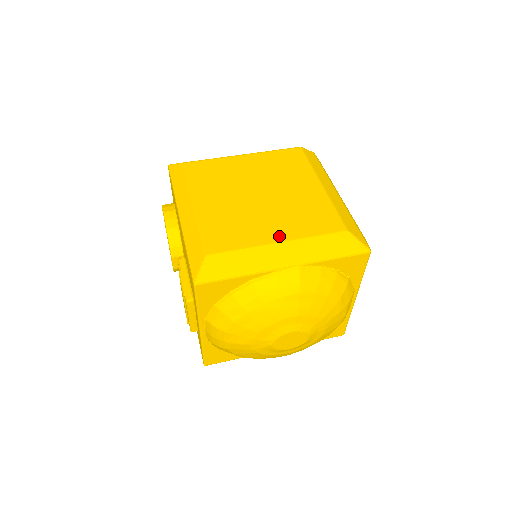
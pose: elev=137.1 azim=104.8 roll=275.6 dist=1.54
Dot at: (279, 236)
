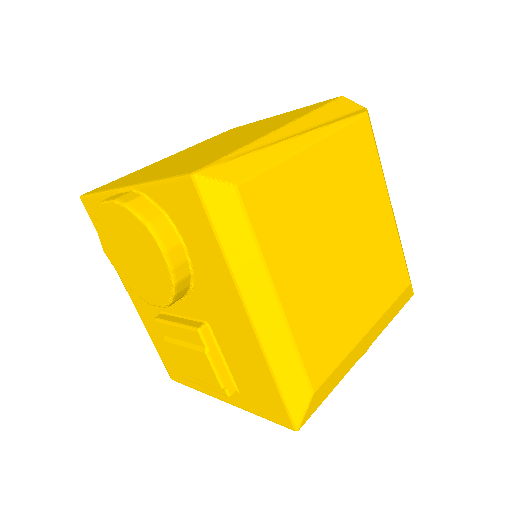
Dot at: (368, 321)
